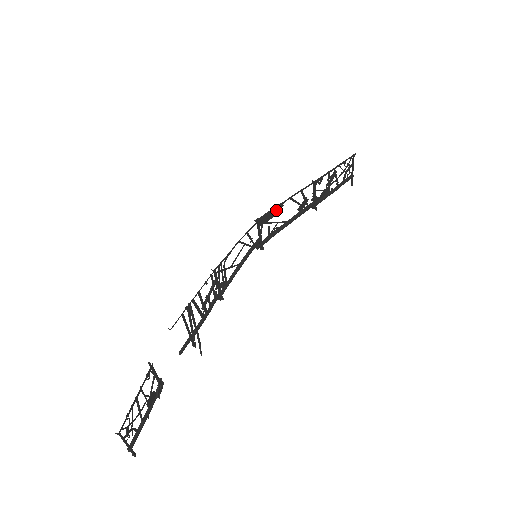
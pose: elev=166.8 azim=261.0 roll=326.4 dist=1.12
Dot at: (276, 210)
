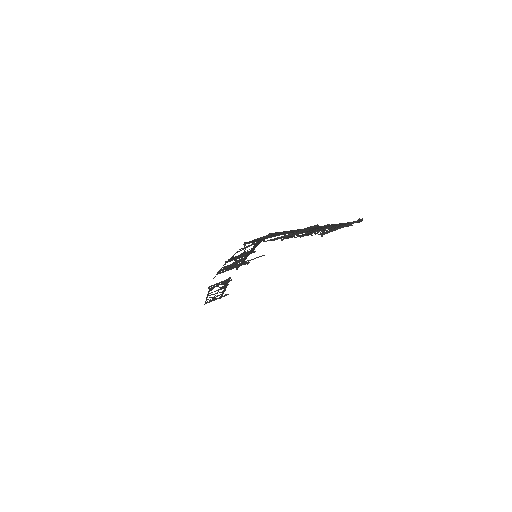
Dot at: occluded
